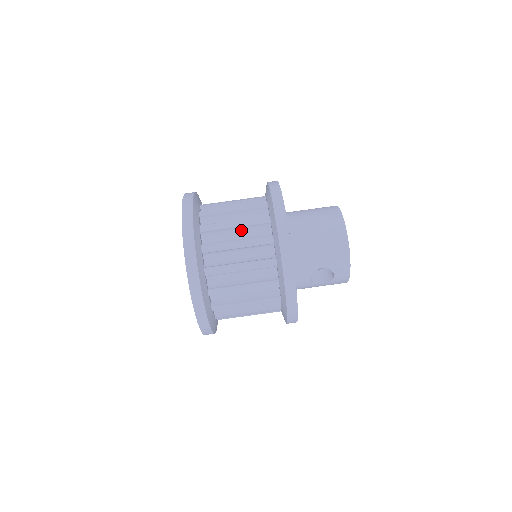
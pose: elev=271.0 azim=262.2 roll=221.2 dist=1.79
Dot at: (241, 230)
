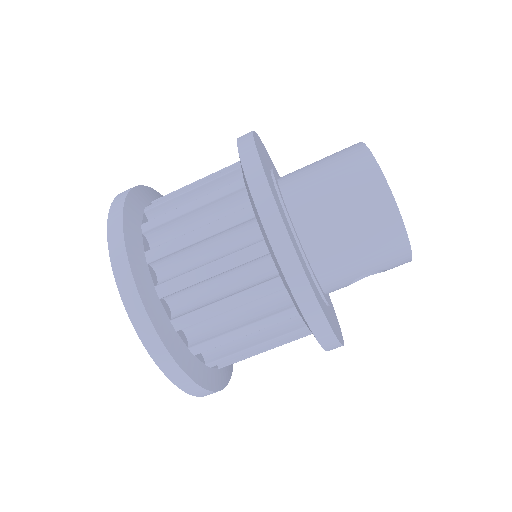
Dot at: (224, 274)
